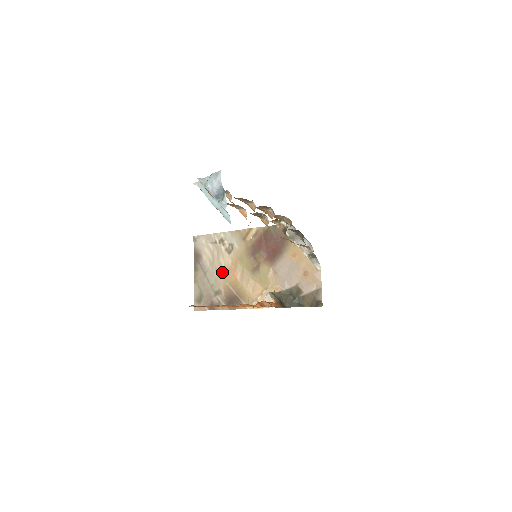
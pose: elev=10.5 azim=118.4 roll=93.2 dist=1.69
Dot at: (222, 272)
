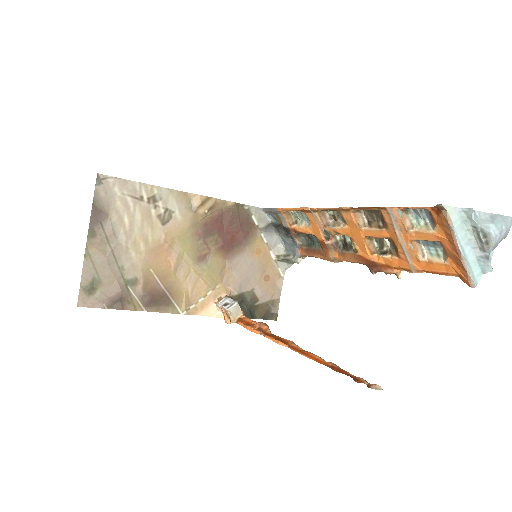
Dot at: (146, 251)
